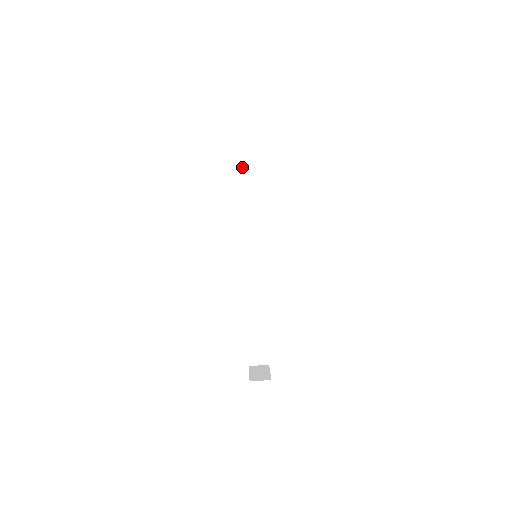
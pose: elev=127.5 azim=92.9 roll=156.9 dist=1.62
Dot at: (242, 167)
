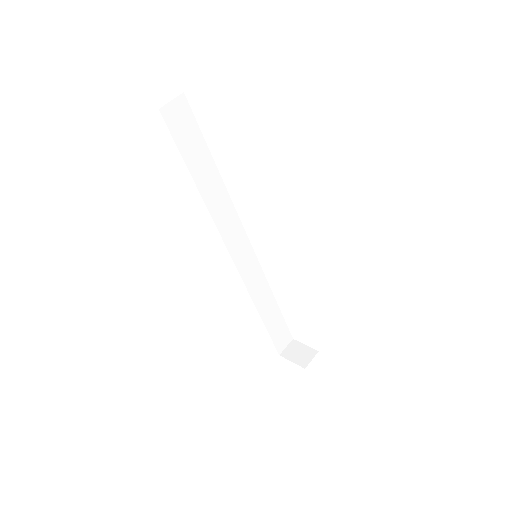
Dot at: (189, 169)
